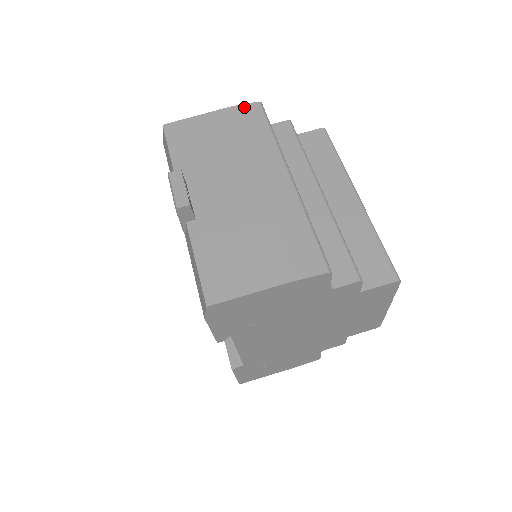
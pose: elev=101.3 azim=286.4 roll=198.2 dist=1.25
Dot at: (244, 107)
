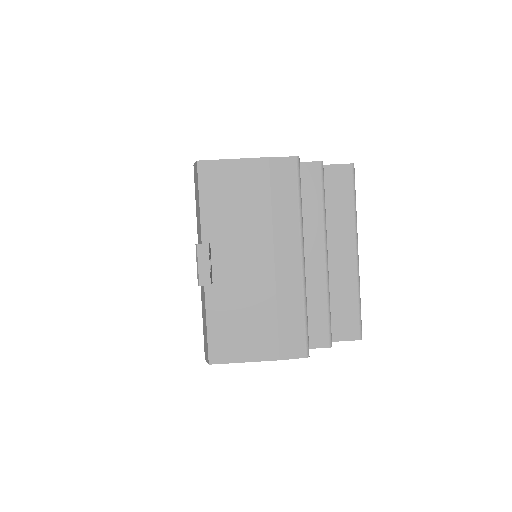
Dot at: (281, 161)
